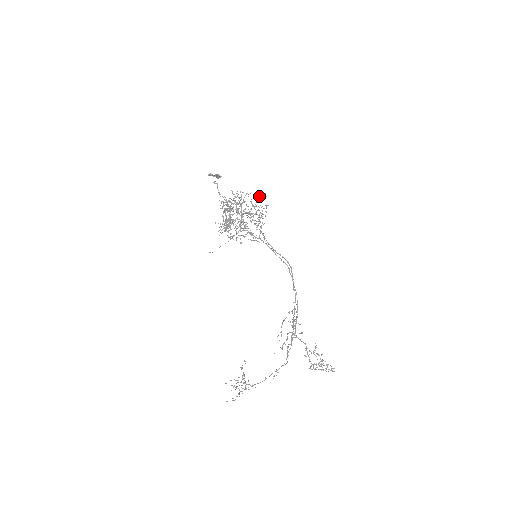
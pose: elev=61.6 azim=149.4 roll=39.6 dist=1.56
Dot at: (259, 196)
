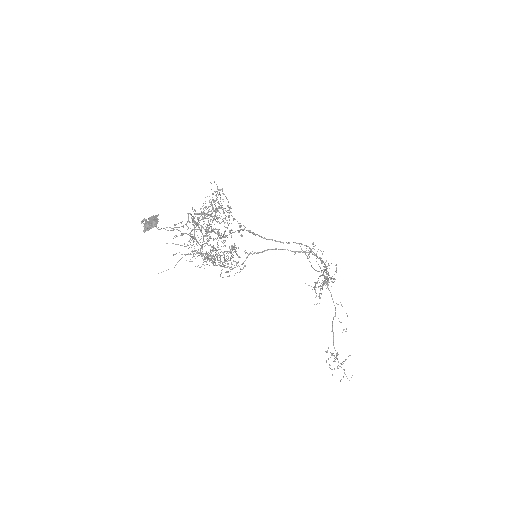
Dot at: occluded
